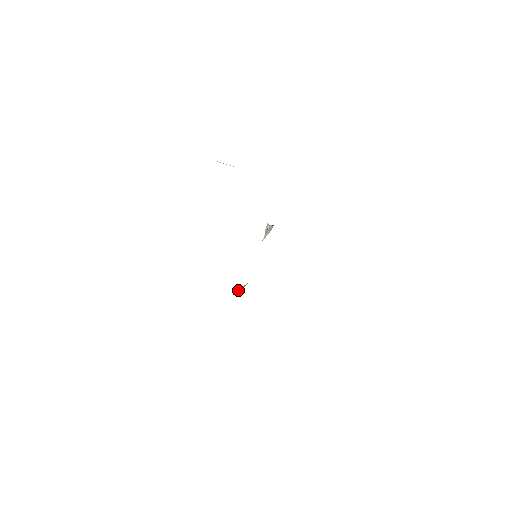
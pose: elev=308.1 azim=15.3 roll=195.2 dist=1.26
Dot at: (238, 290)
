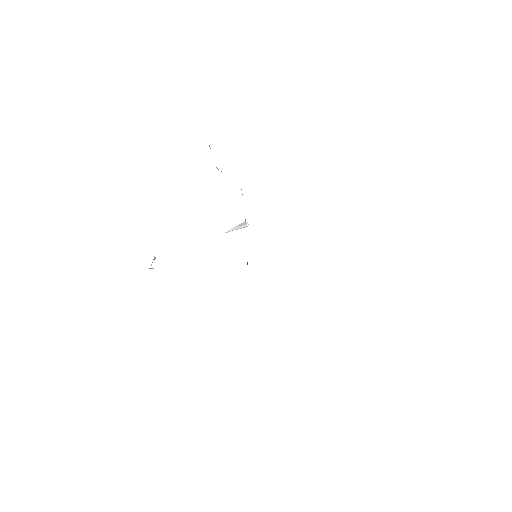
Dot at: occluded
